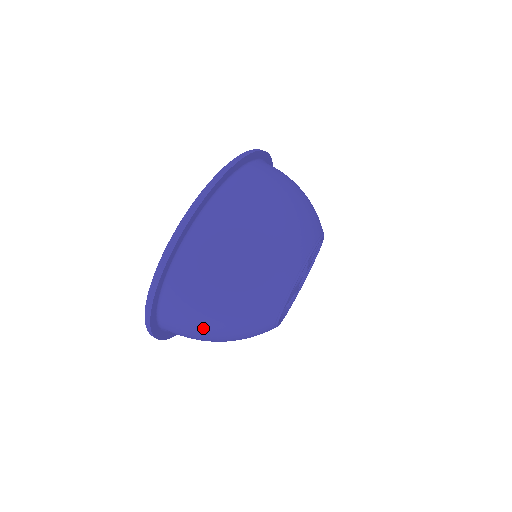
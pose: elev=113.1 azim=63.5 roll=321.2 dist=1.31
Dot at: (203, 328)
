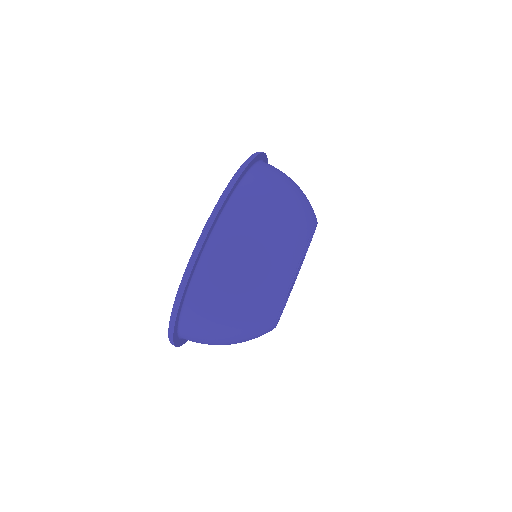
Dot at: (216, 344)
